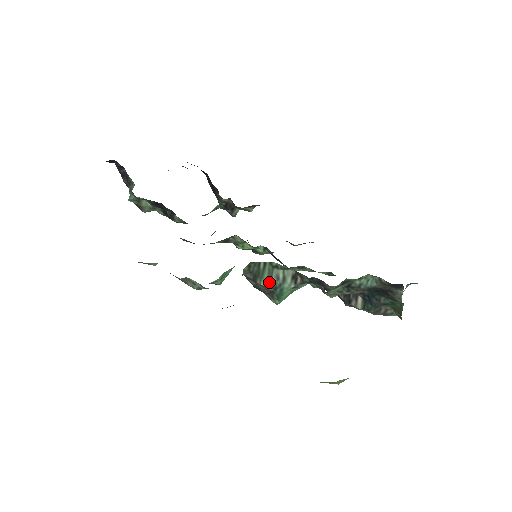
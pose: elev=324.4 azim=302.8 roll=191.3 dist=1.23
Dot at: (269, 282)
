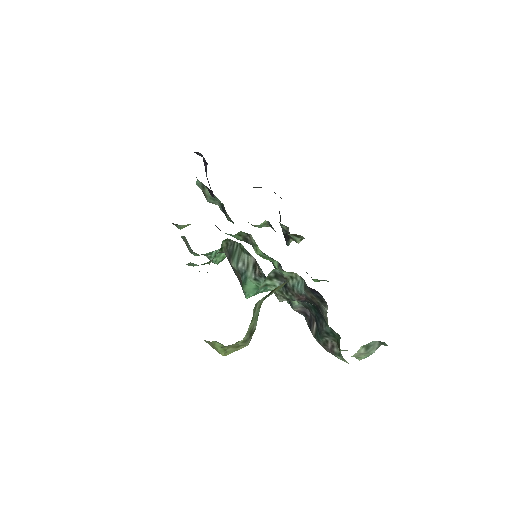
Dot at: (237, 264)
